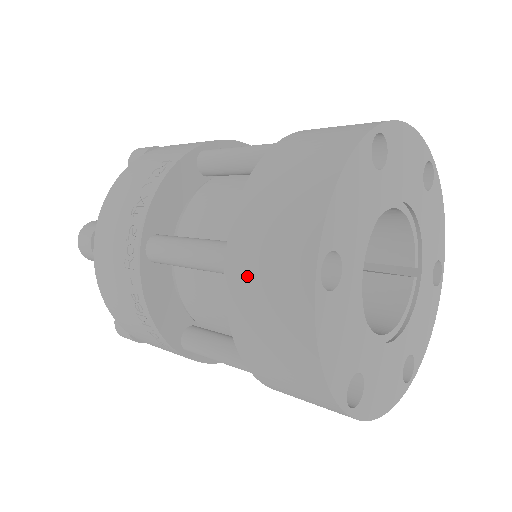
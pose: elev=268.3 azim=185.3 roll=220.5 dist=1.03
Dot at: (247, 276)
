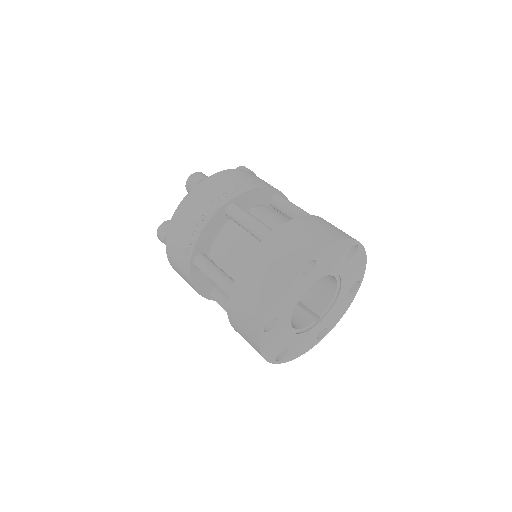
Dot at: (276, 244)
